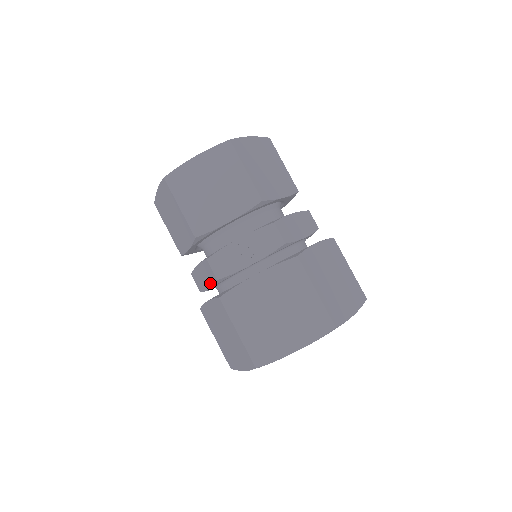
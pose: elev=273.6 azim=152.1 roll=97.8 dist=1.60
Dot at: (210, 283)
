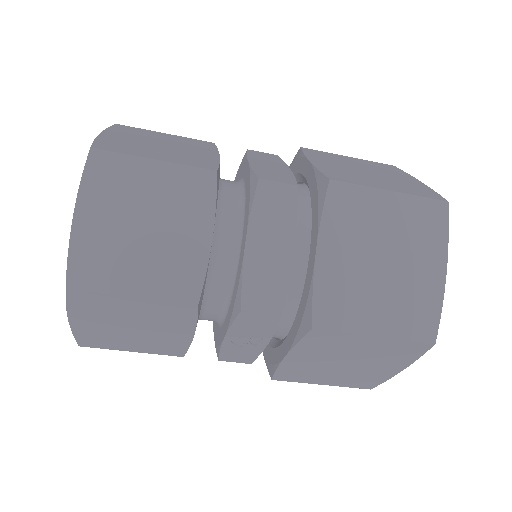
Dot at: occluded
